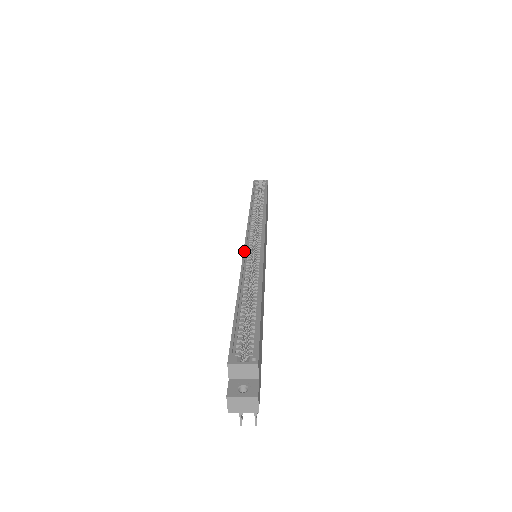
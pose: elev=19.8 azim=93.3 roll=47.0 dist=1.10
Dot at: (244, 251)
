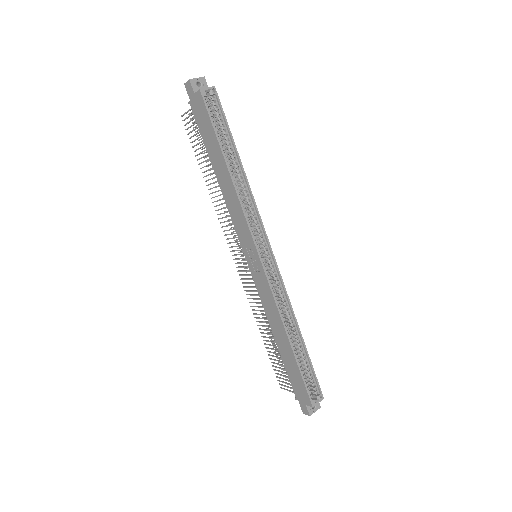
Dot at: (270, 284)
